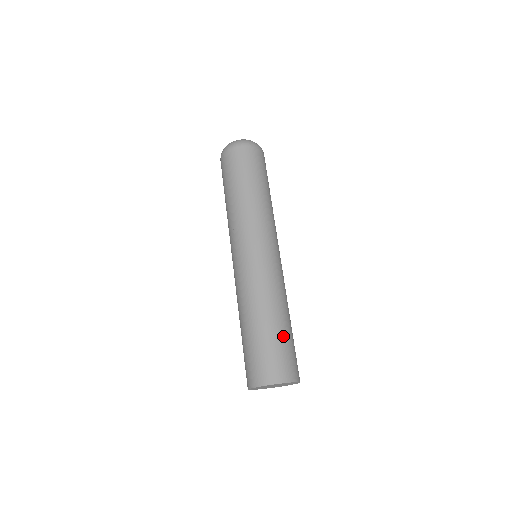
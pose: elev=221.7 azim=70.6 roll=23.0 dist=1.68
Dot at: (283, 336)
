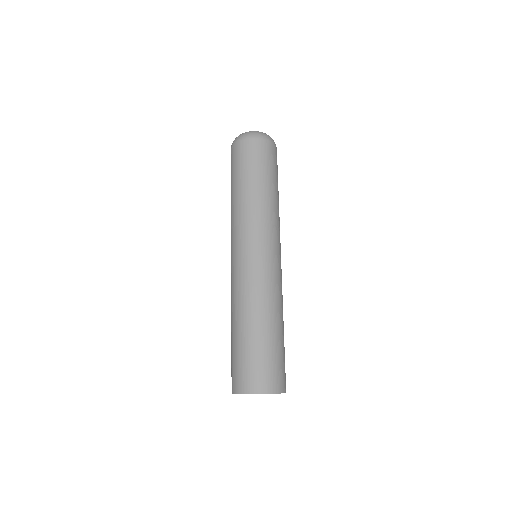
Dot at: occluded
